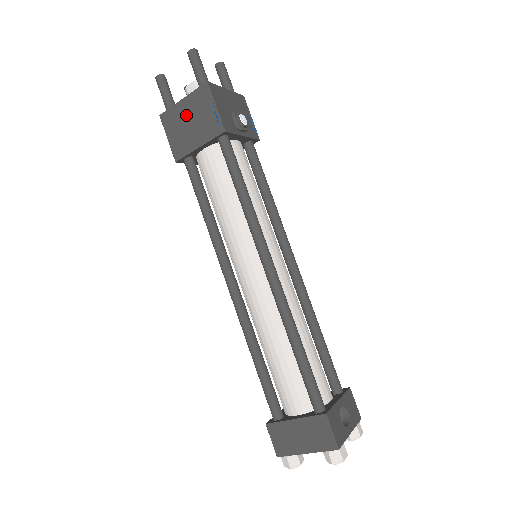
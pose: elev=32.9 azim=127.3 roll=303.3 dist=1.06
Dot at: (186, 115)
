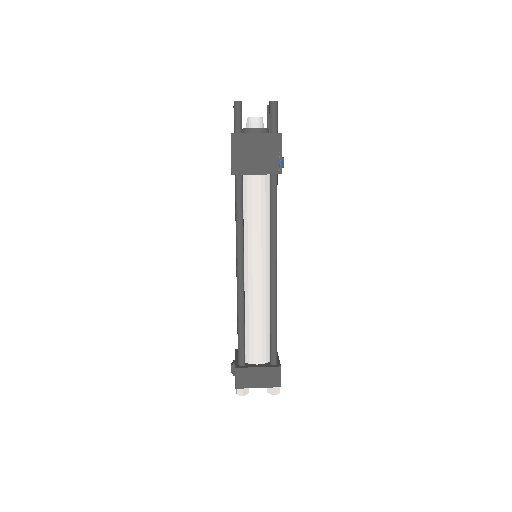
Dot at: (255, 146)
